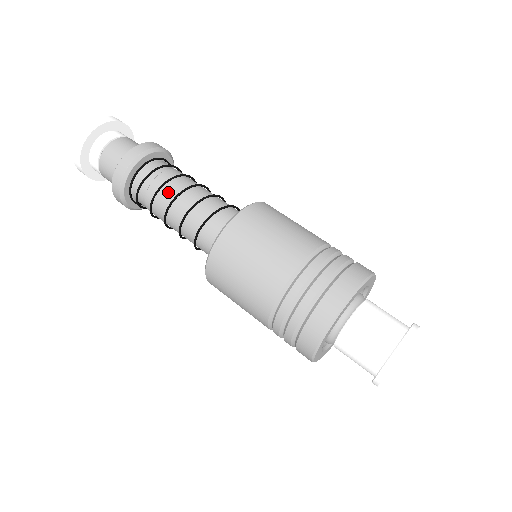
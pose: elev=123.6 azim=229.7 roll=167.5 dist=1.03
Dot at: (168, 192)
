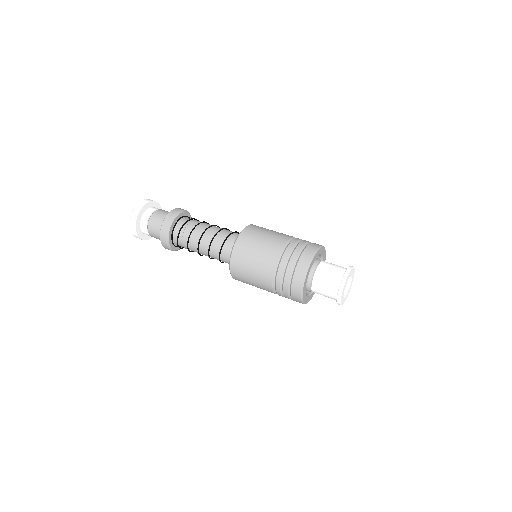
Dot at: (194, 239)
